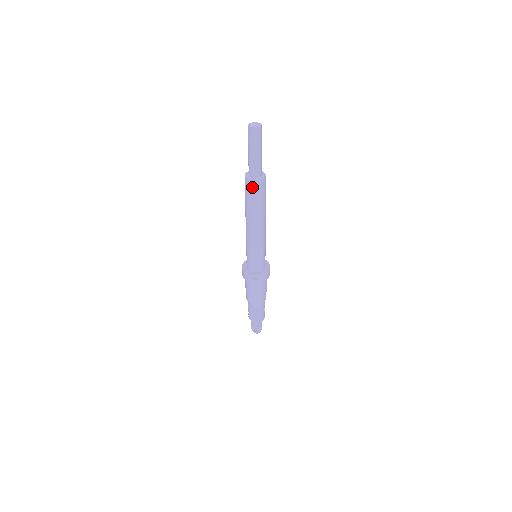
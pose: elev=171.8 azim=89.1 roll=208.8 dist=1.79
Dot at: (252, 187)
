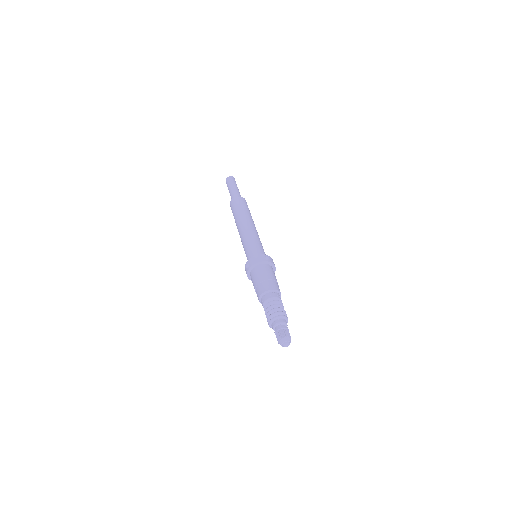
Dot at: (240, 200)
